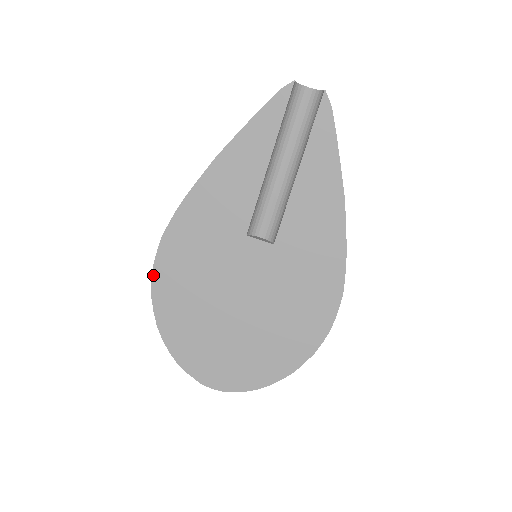
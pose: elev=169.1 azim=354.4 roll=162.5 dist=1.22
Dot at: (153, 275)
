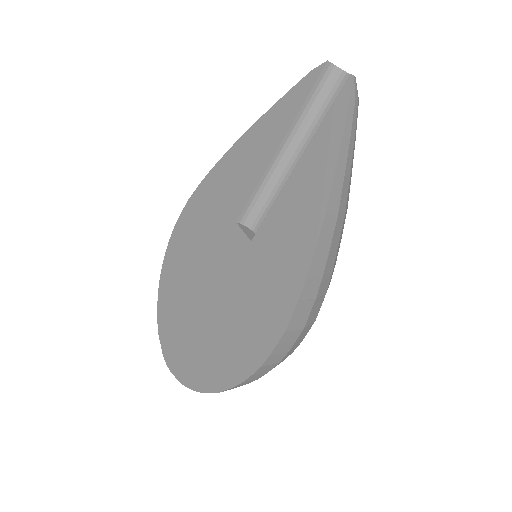
Dot at: (172, 233)
